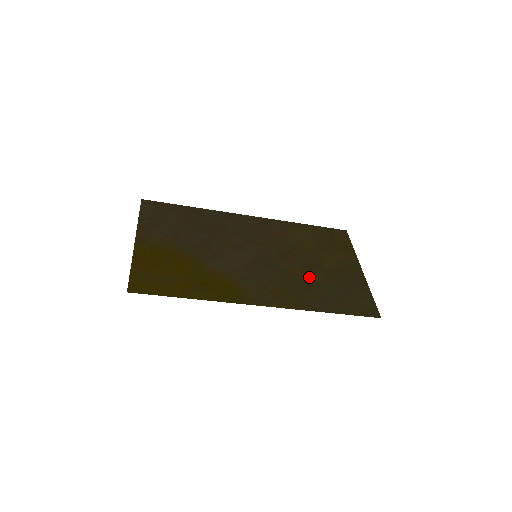
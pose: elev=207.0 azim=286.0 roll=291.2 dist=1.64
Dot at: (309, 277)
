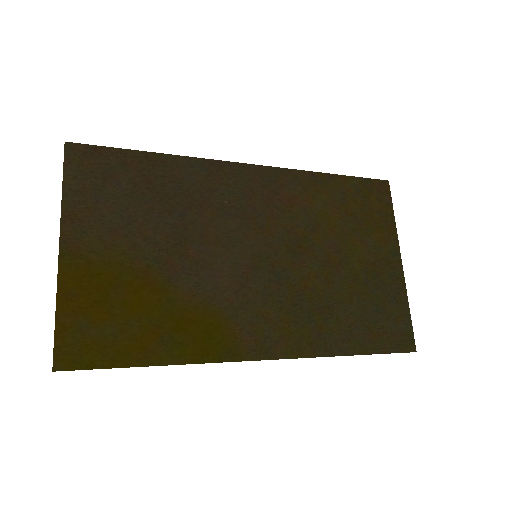
Dot at: (330, 289)
